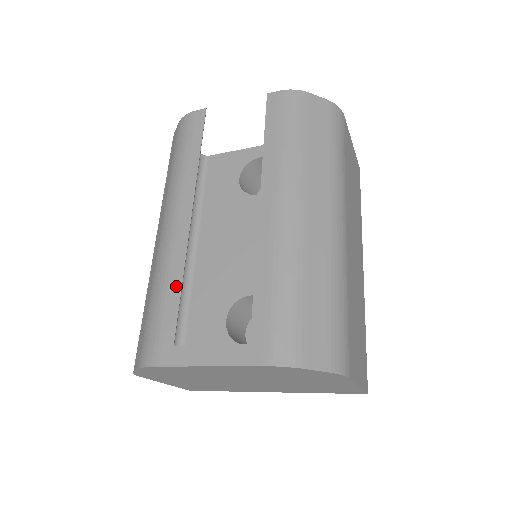
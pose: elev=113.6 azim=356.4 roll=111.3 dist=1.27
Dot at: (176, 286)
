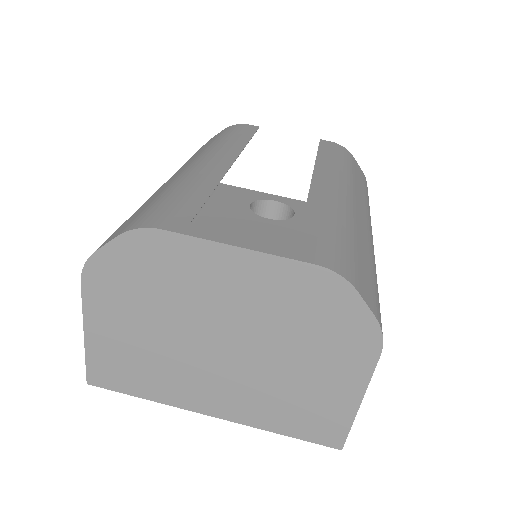
Dot at: (205, 189)
